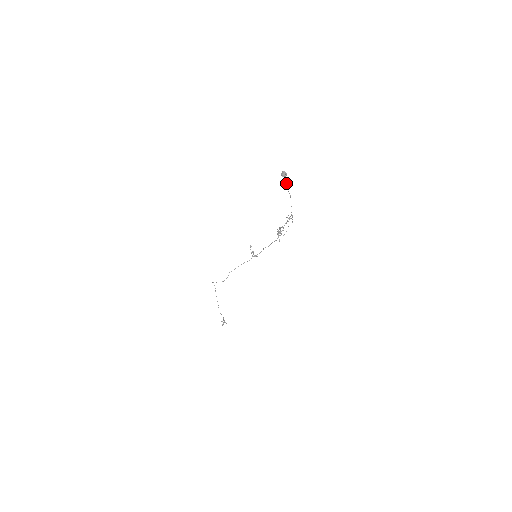
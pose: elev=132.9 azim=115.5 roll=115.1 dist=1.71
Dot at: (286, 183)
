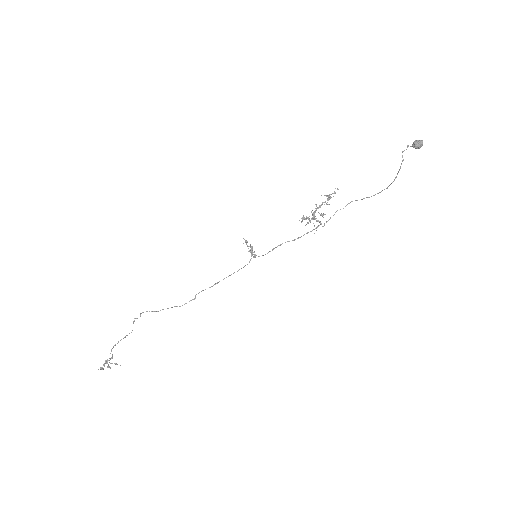
Dot at: occluded
